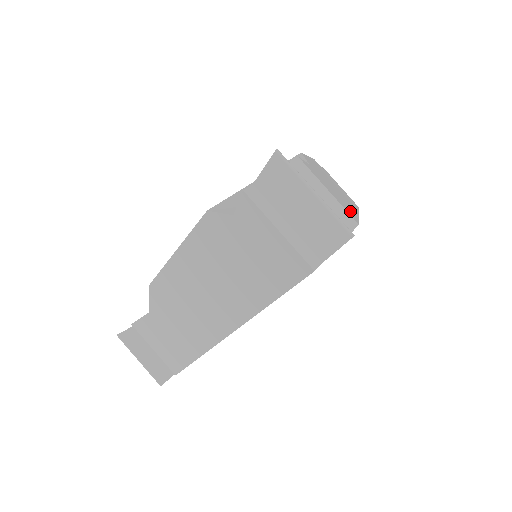
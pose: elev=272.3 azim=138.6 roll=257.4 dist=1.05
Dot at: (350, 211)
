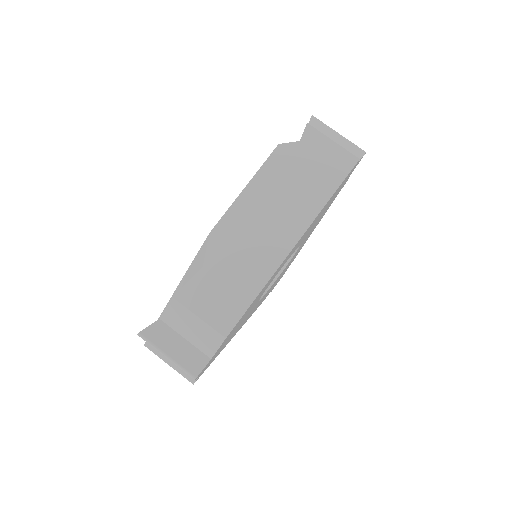
Dot at: occluded
